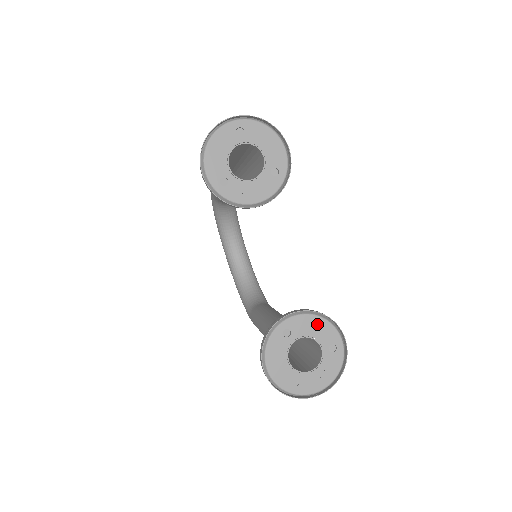
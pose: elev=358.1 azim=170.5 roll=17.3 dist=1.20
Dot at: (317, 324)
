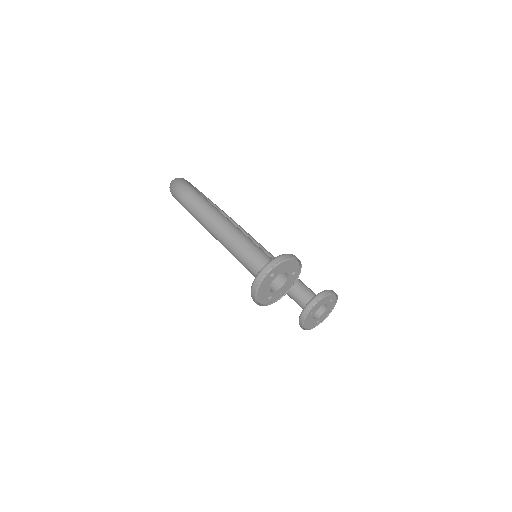
Dot at: (324, 300)
